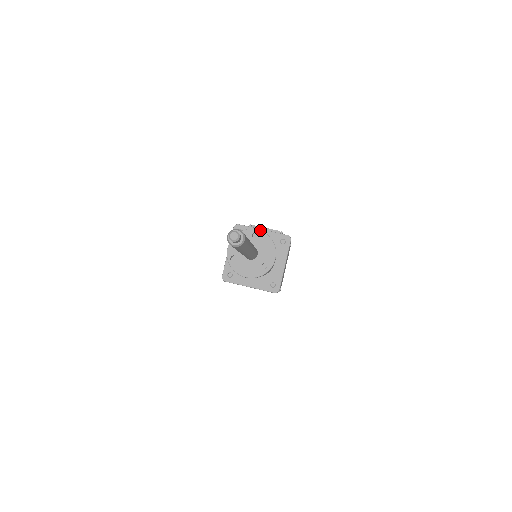
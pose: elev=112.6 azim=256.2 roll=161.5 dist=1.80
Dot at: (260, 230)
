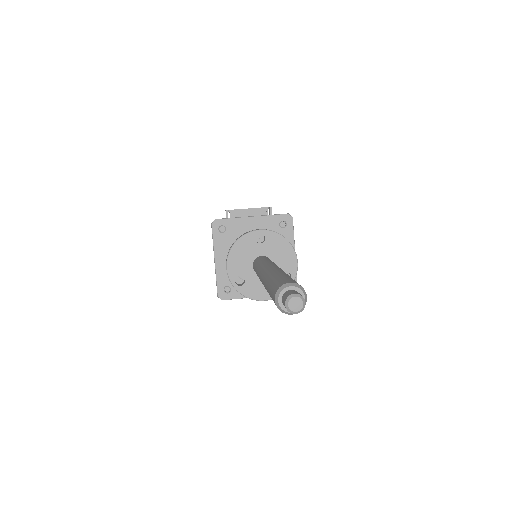
Dot at: (264, 229)
